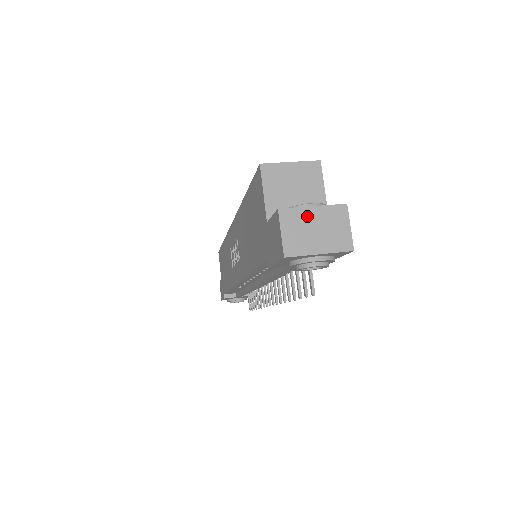
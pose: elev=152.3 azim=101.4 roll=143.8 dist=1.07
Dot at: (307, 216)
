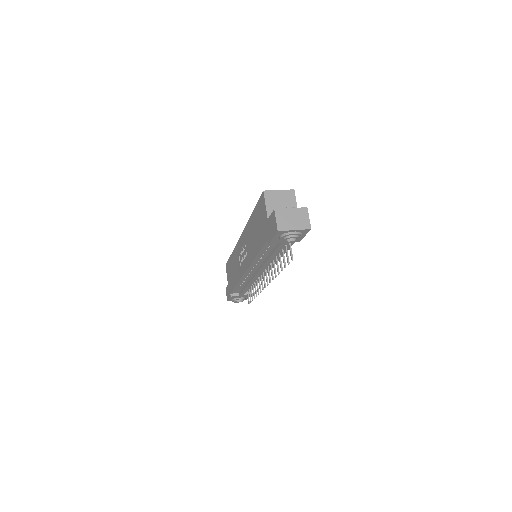
Dot at: (288, 212)
